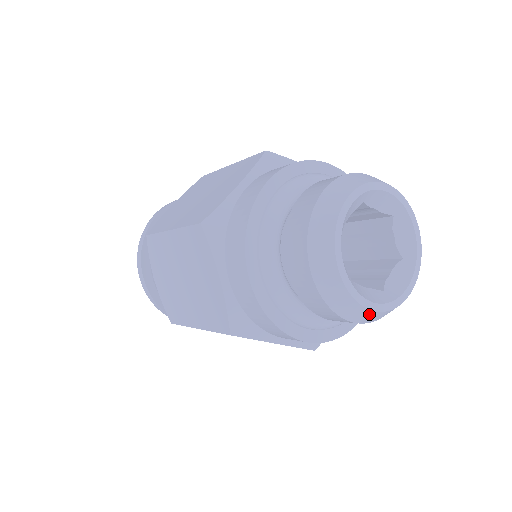
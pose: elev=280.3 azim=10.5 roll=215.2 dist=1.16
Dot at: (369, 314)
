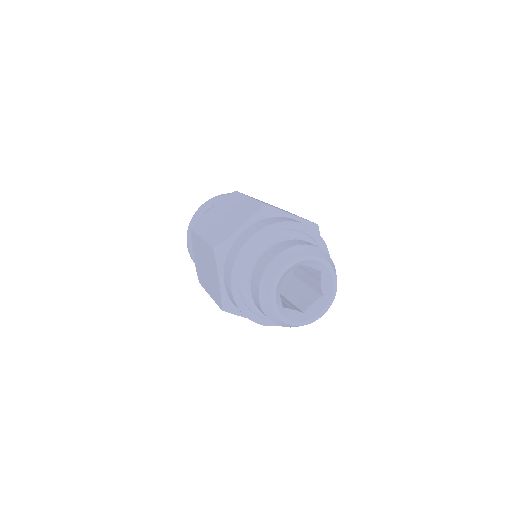
Dot at: (268, 301)
